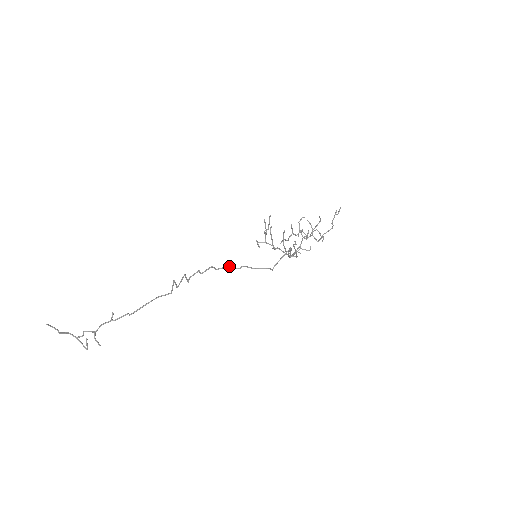
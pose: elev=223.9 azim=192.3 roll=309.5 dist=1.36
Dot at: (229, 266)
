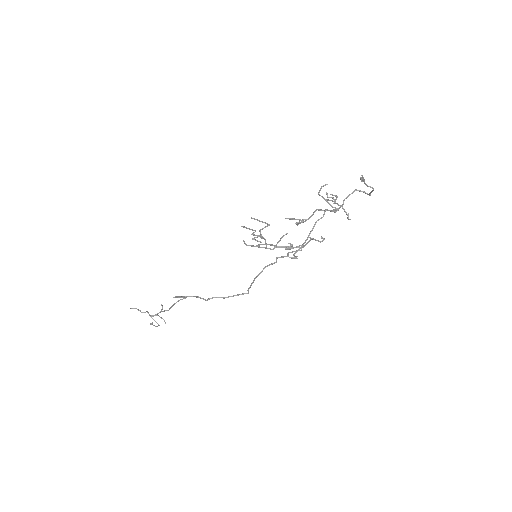
Dot at: (198, 297)
